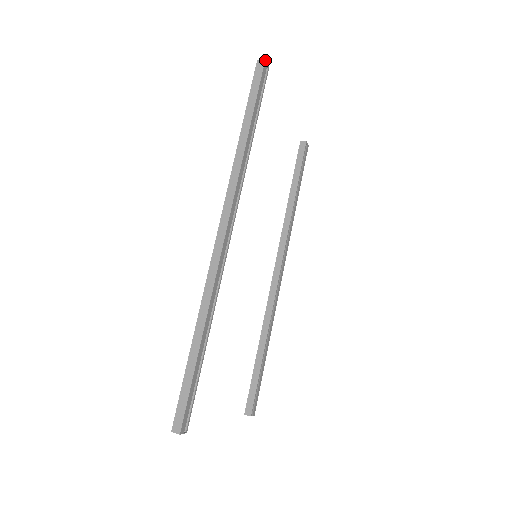
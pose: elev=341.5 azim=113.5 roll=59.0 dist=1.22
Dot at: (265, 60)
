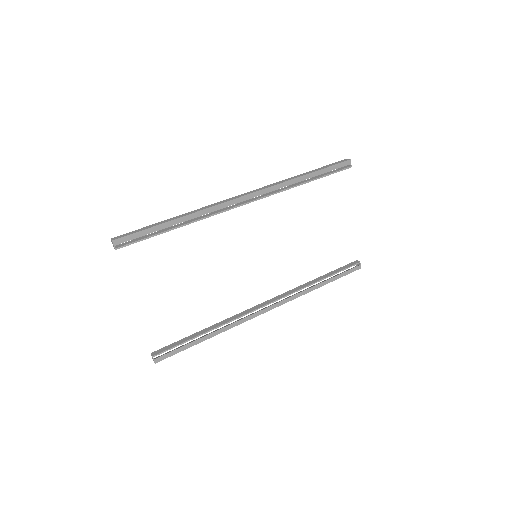
Dot at: occluded
